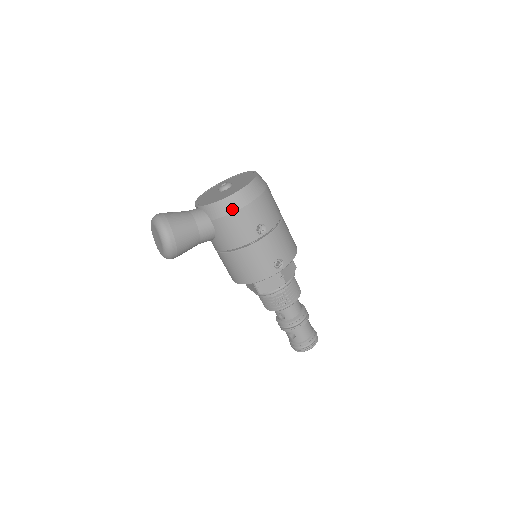
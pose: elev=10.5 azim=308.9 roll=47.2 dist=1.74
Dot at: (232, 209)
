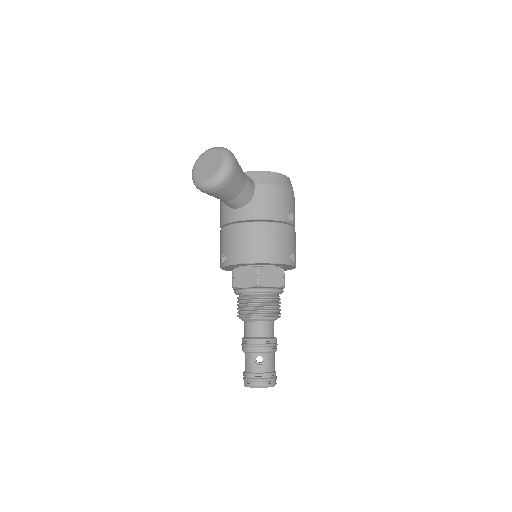
Dot at: (279, 183)
